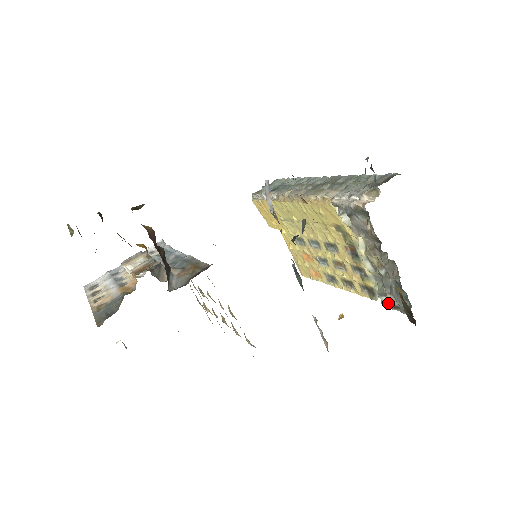
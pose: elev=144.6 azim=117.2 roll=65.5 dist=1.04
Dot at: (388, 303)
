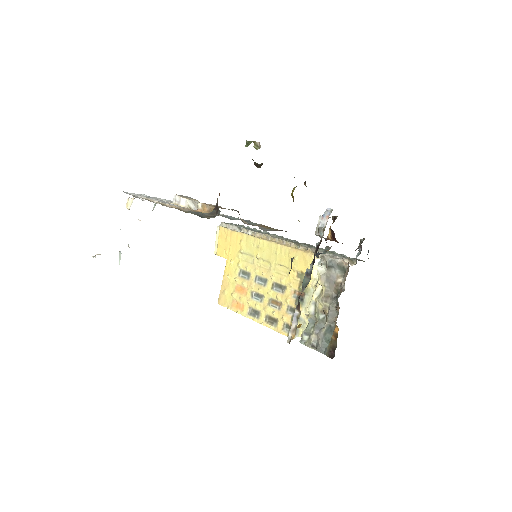
Dot at: (307, 342)
